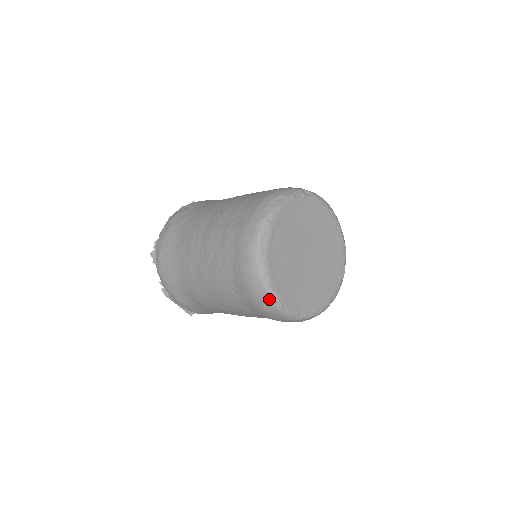
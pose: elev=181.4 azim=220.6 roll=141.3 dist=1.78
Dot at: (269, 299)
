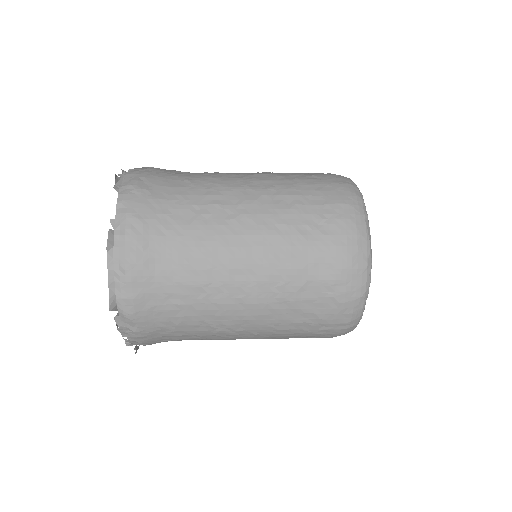
Dot at: (367, 246)
